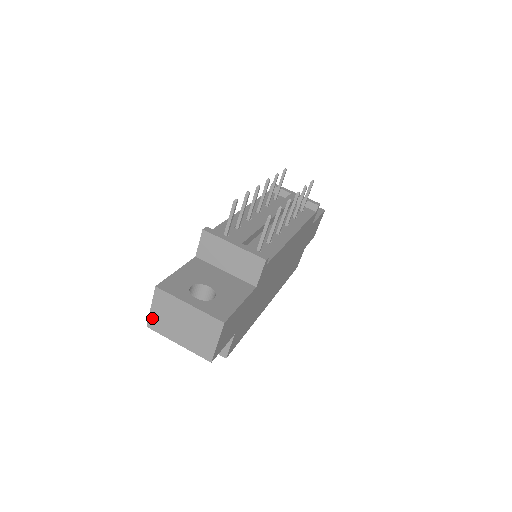
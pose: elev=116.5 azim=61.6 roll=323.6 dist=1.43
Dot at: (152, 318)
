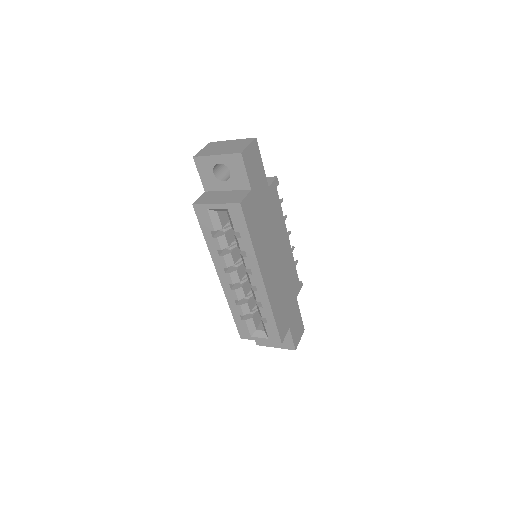
Dot at: (200, 153)
